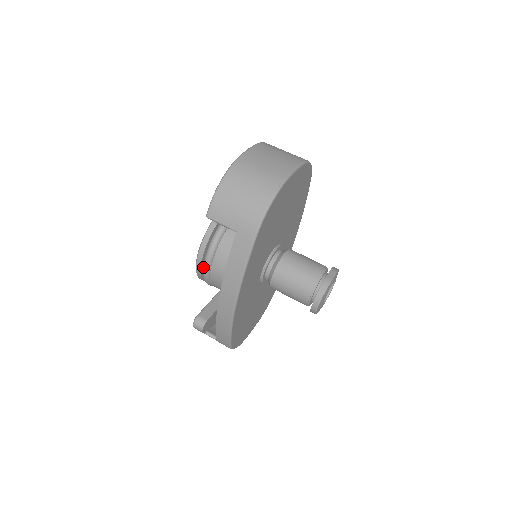
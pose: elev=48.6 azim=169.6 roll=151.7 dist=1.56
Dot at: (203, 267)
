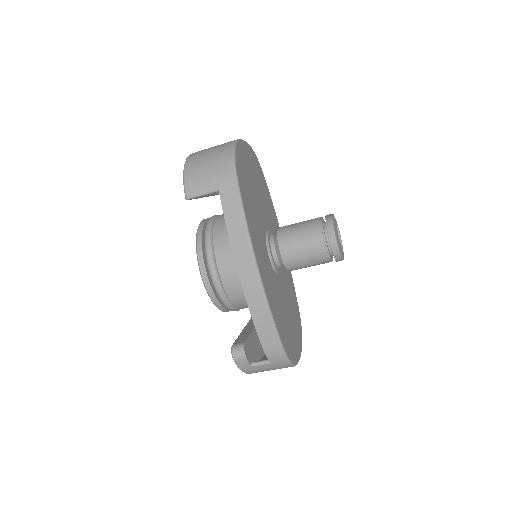
Dot at: (210, 275)
